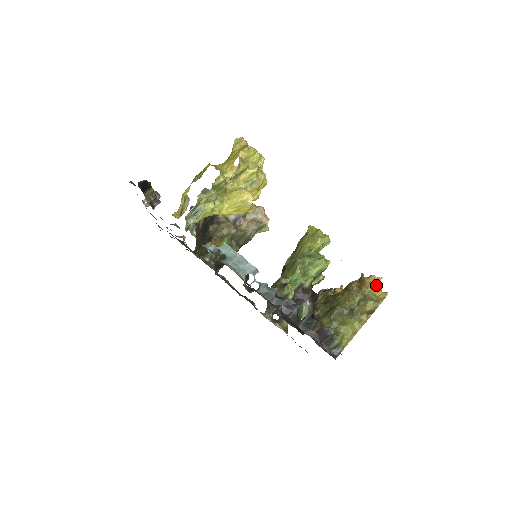
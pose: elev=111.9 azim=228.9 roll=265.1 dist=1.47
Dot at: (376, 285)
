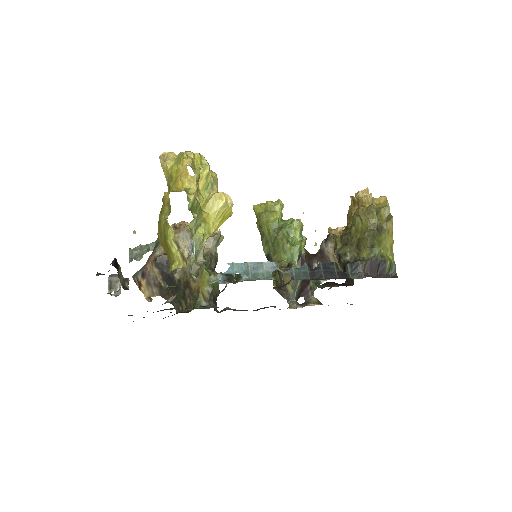
Dot at: occluded
